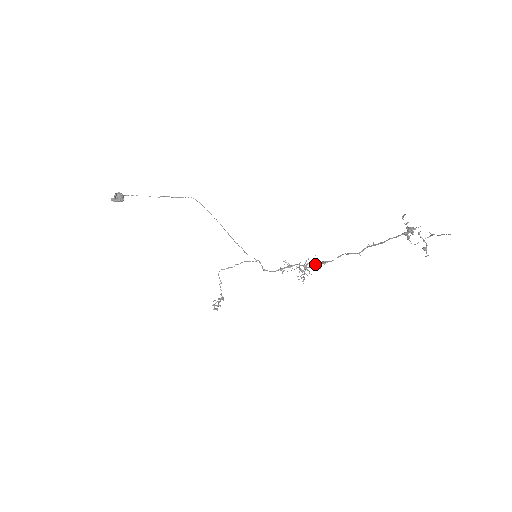
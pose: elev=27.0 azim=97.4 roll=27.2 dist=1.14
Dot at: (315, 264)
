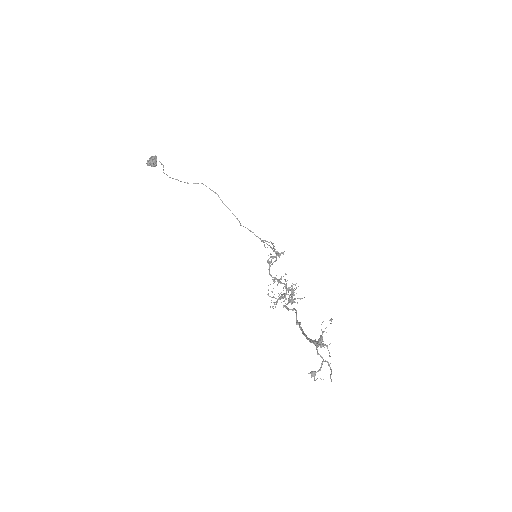
Dot at: (291, 295)
